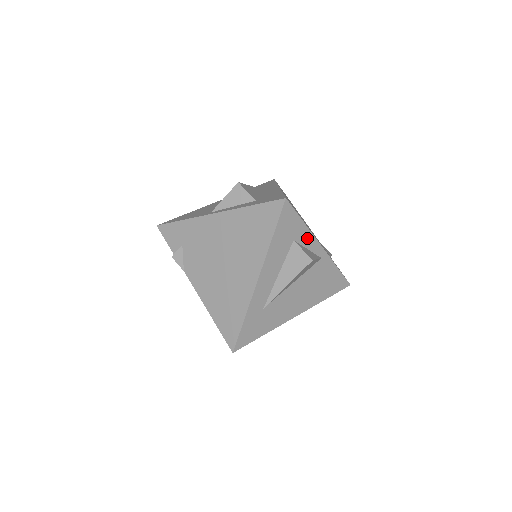
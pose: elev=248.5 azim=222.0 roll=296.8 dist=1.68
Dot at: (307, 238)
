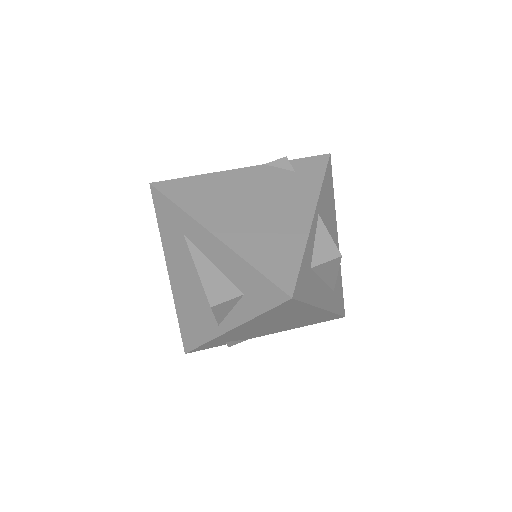
Dot at: (309, 245)
